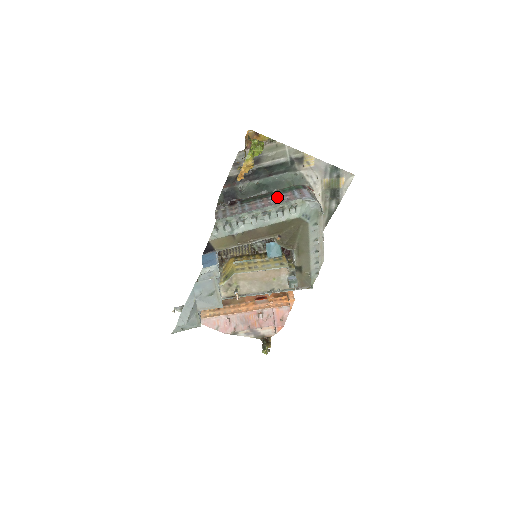
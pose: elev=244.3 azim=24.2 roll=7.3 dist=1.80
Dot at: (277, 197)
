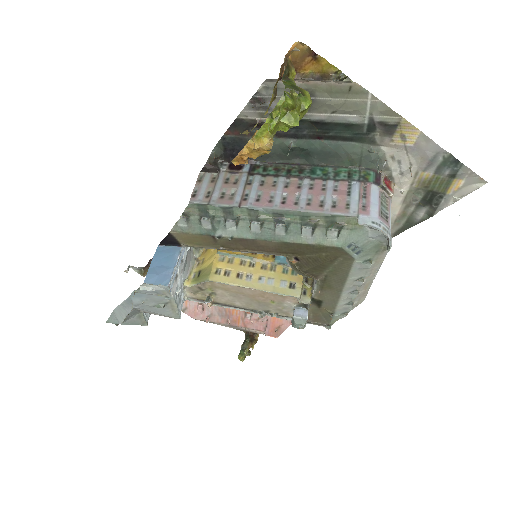
Dot at: (317, 187)
